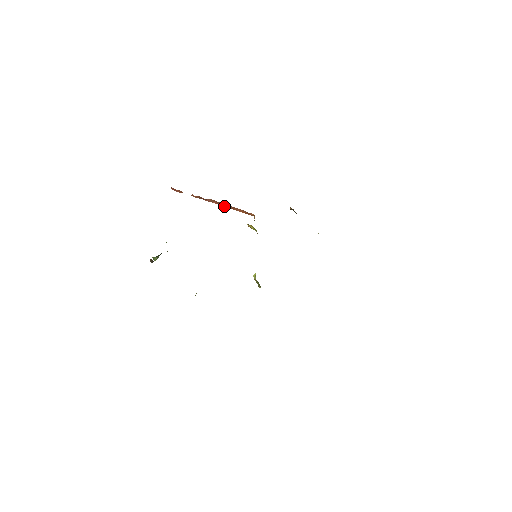
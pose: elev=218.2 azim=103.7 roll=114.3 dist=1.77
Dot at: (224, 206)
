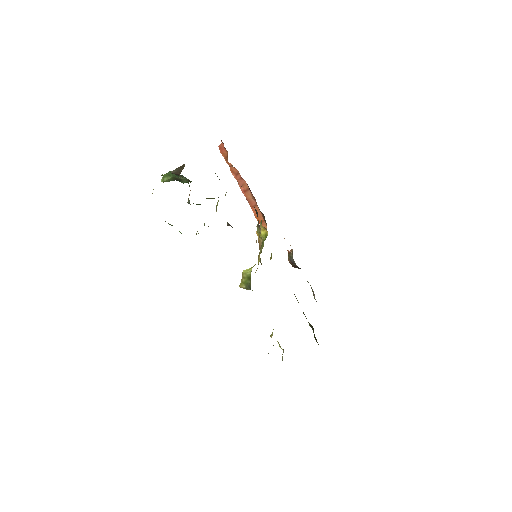
Dot at: (247, 199)
